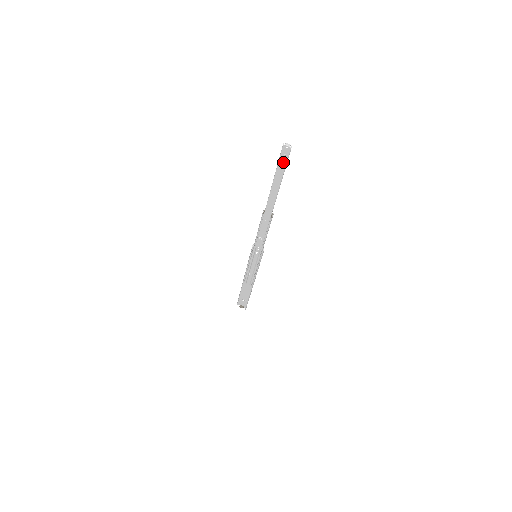
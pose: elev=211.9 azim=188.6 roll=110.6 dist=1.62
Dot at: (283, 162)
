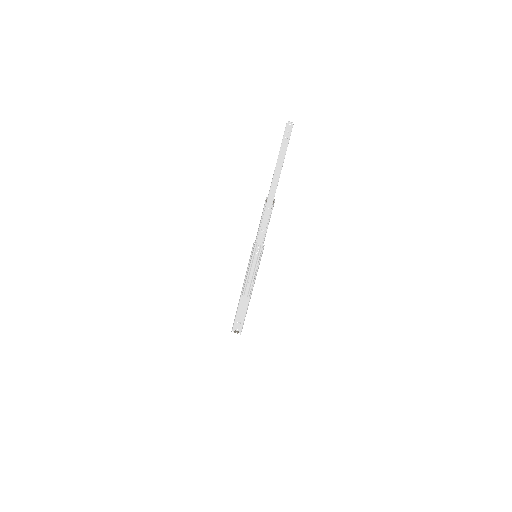
Dot at: (286, 139)
